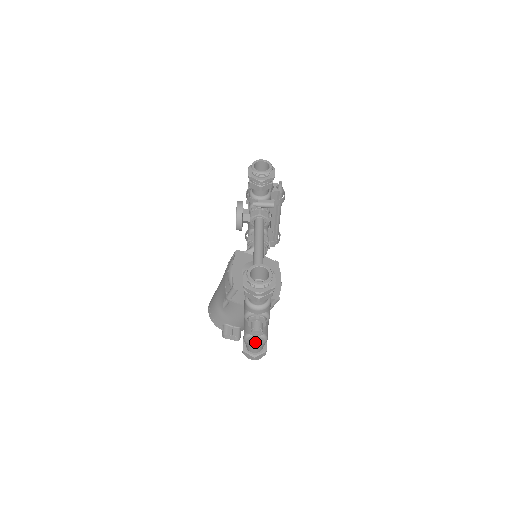
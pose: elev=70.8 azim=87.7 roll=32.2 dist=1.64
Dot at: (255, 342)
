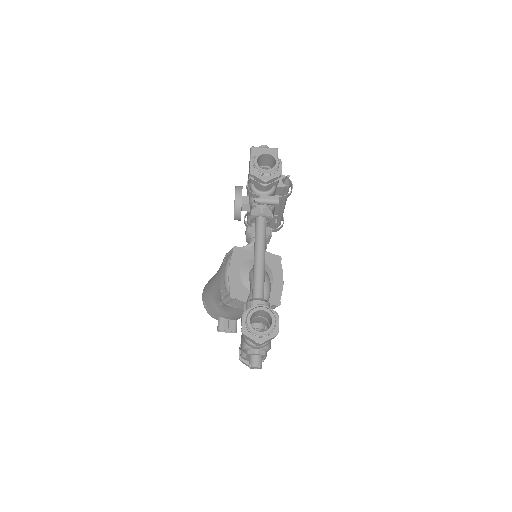
Dot at: occluded
